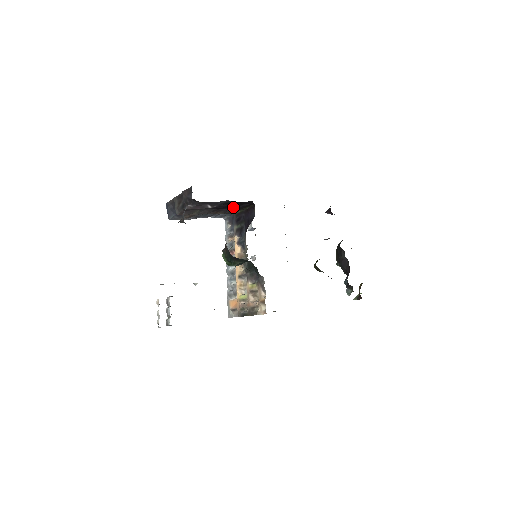
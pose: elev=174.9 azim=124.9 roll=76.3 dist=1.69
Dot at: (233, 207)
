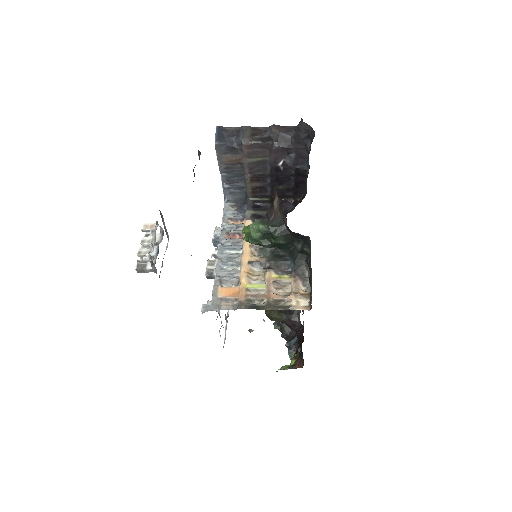
Dot at: (278, 186)
